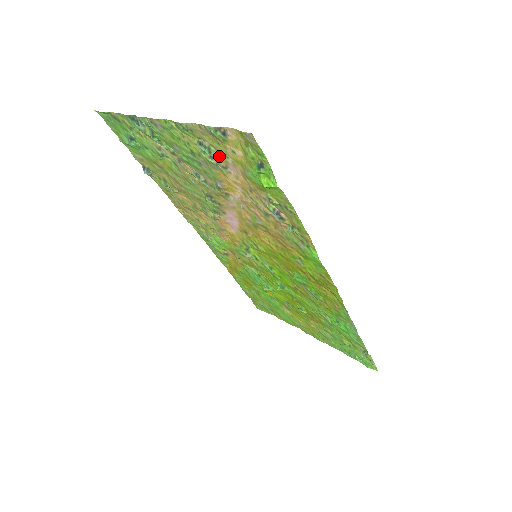
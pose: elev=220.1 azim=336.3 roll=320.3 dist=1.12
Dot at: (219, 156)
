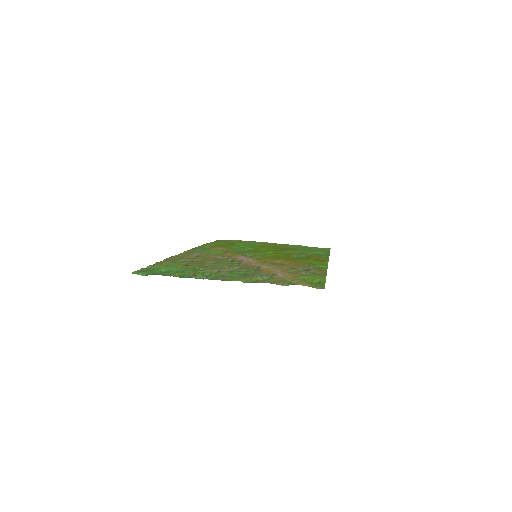
Dot at: (274, 278)
